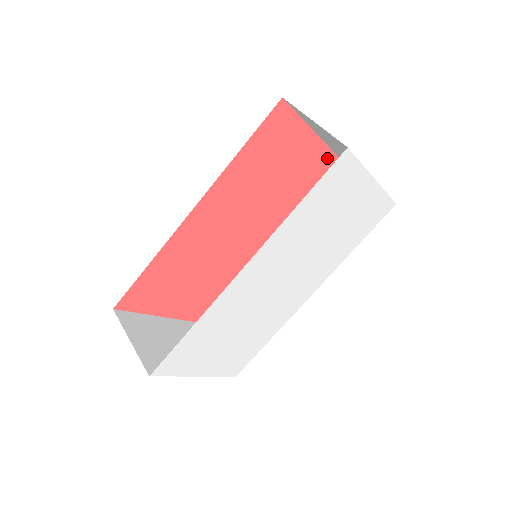
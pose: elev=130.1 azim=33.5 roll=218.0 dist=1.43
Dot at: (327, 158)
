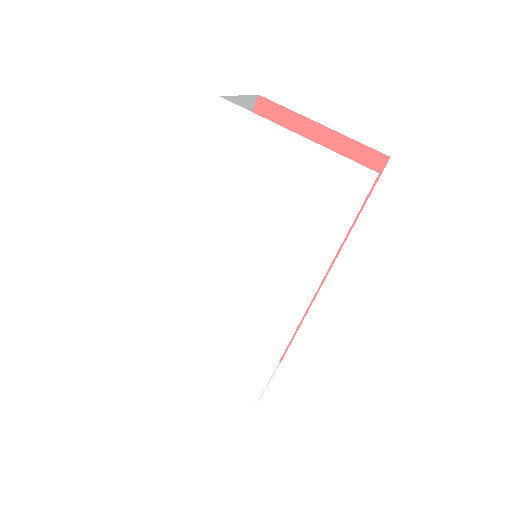
Dot at: (363, 156)
